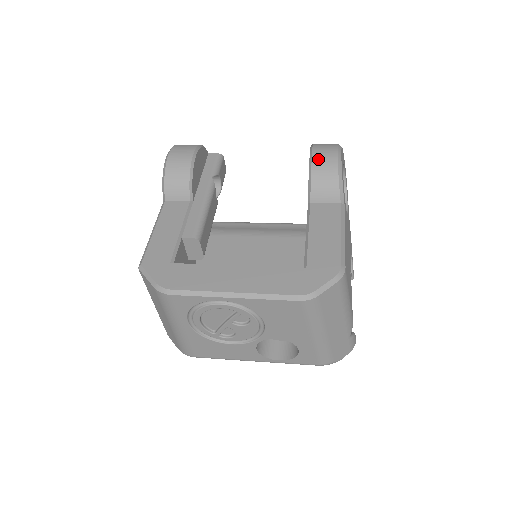
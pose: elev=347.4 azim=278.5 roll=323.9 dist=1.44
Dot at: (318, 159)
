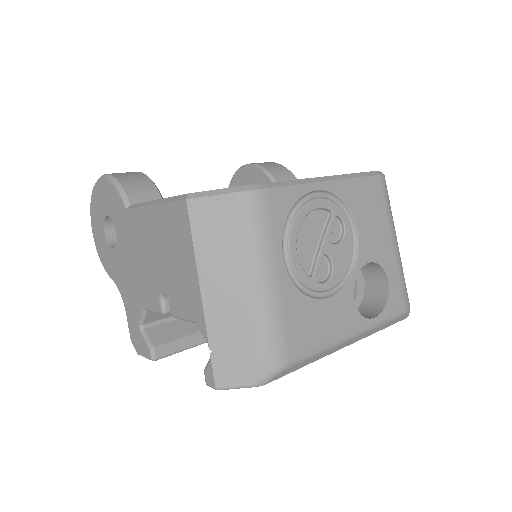
Dot at: (258, 163)
